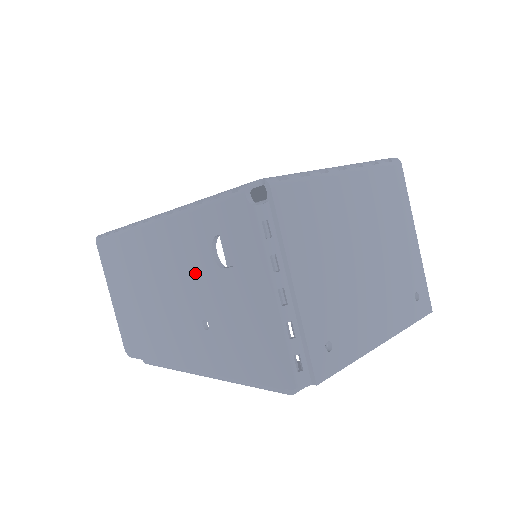
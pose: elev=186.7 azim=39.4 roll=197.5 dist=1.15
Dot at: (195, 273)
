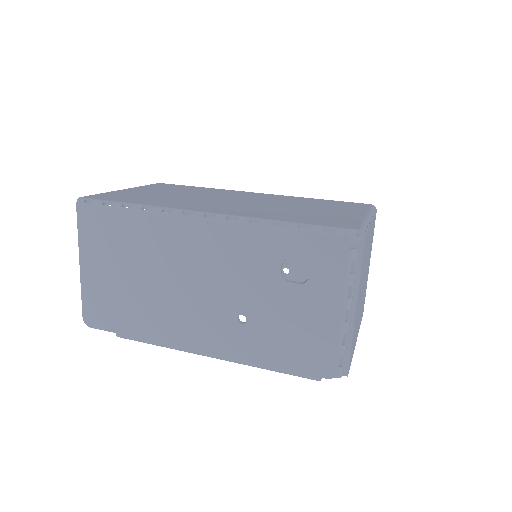
Dot at: (248, 277)
